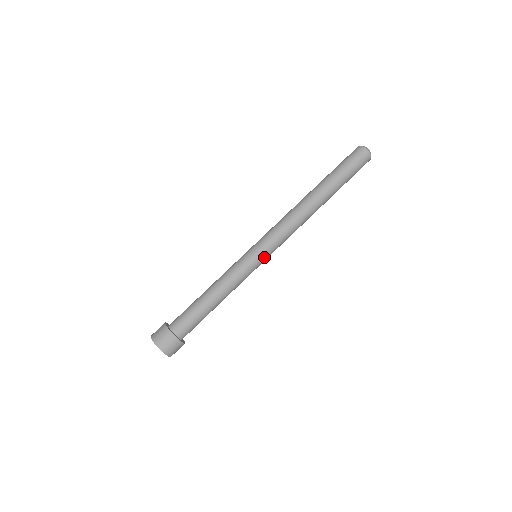
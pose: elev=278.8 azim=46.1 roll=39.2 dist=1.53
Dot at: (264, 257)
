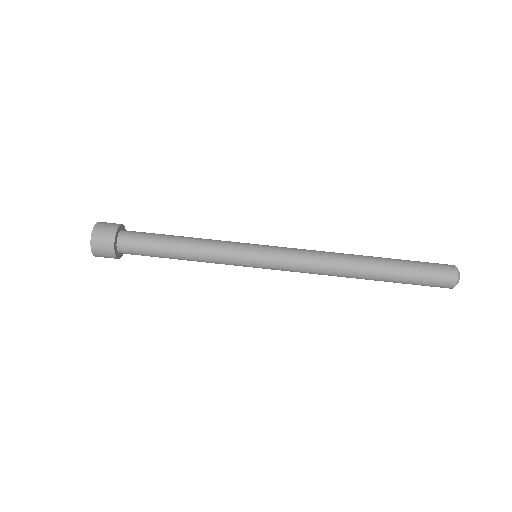
Dot at: occluded
